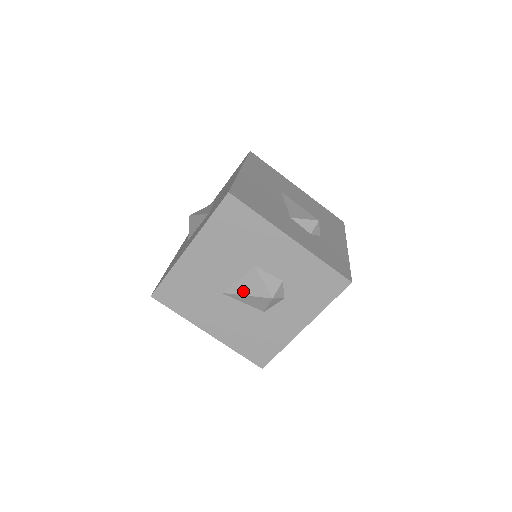
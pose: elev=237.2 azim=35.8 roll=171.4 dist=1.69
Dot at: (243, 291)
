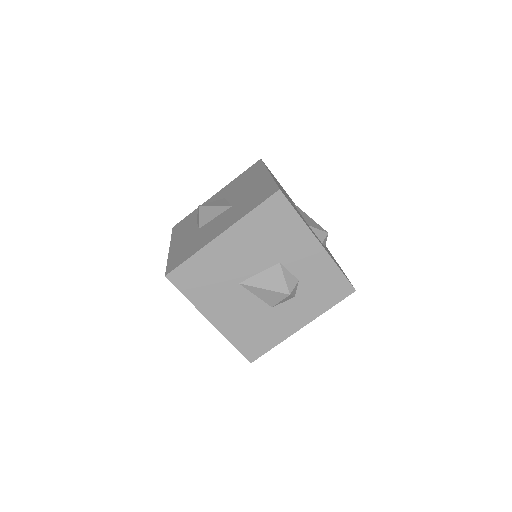
Dot at: (262, 284)
